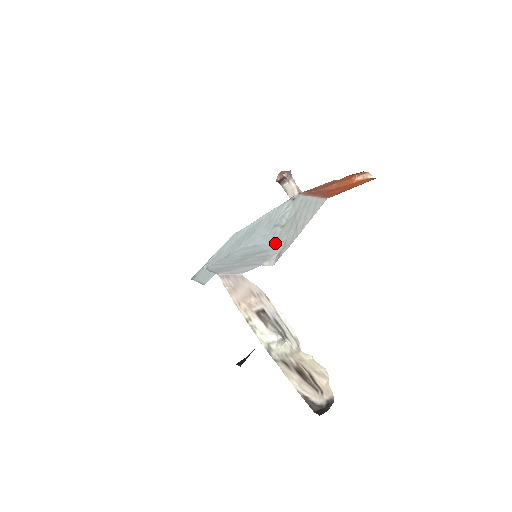
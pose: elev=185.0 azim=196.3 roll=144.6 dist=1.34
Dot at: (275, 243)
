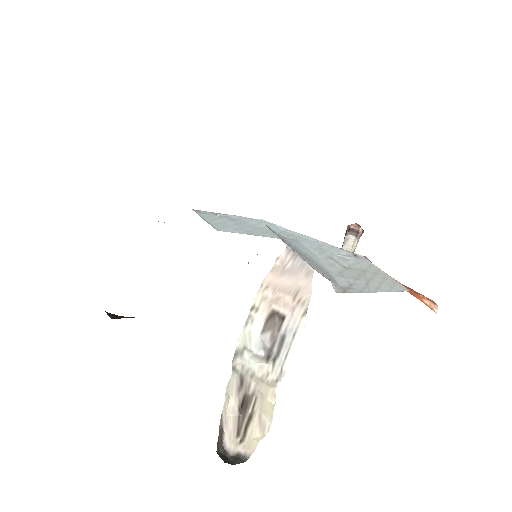
Dot at: (337, 274)
